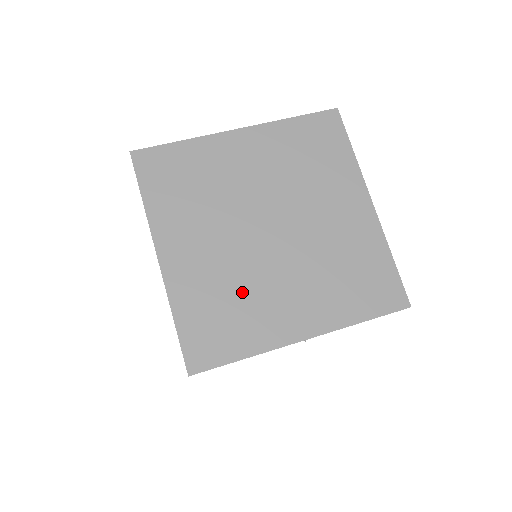
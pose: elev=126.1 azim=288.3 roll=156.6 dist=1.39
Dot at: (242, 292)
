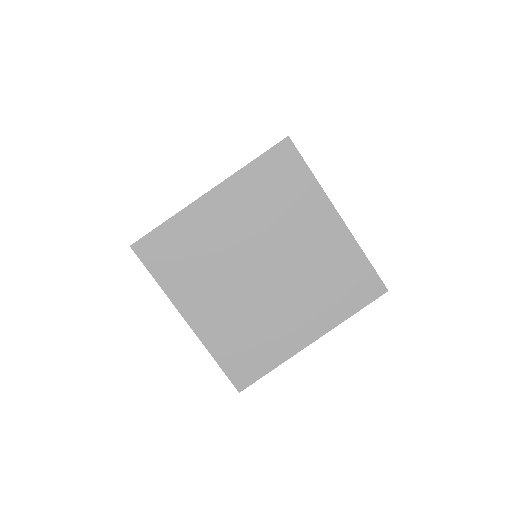
Dot at: (257, 324)
